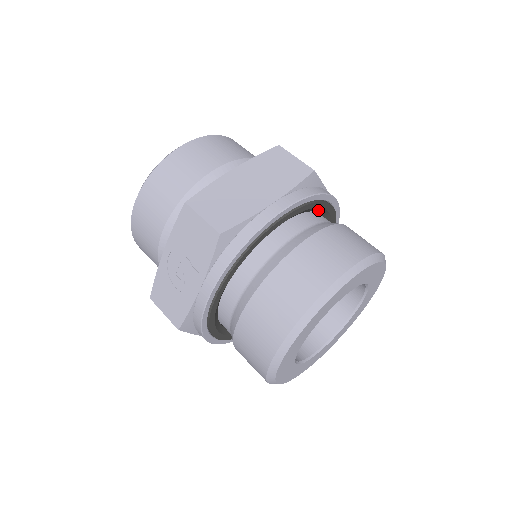
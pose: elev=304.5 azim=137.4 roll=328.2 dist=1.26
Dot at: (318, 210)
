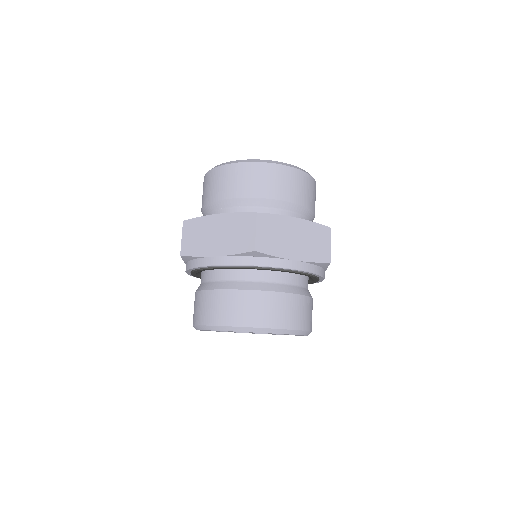
Dot at: occluded
